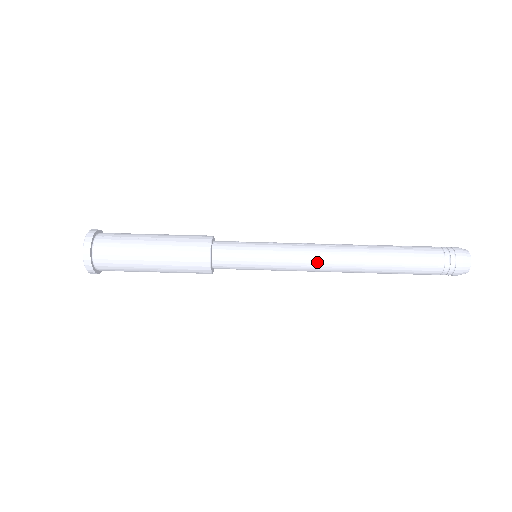
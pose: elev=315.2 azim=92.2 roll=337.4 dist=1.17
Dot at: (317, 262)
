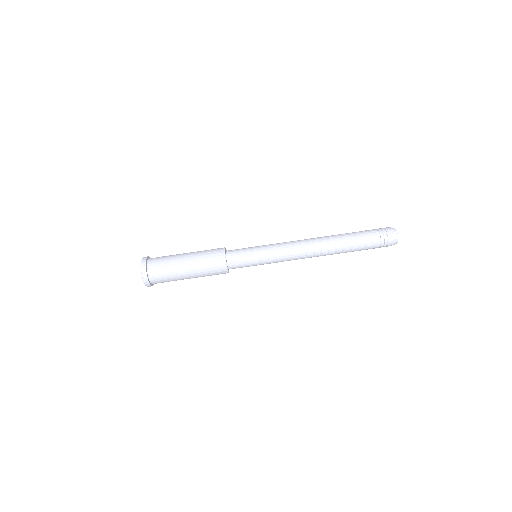
Dot at: occluded
